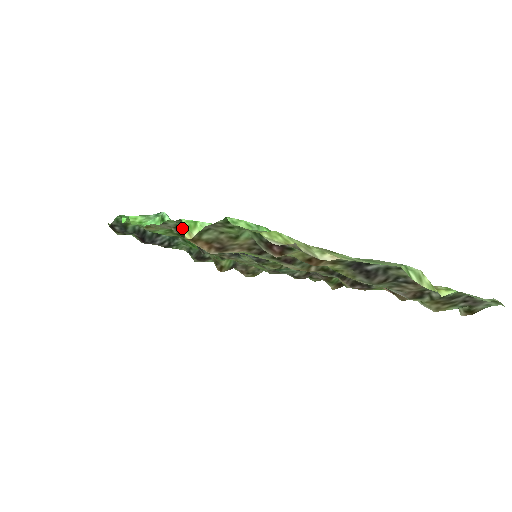
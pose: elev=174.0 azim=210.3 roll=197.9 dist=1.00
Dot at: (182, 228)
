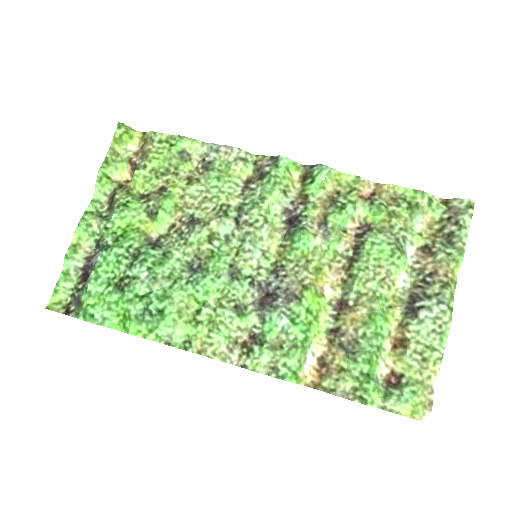
Dot at: (251, 351)
